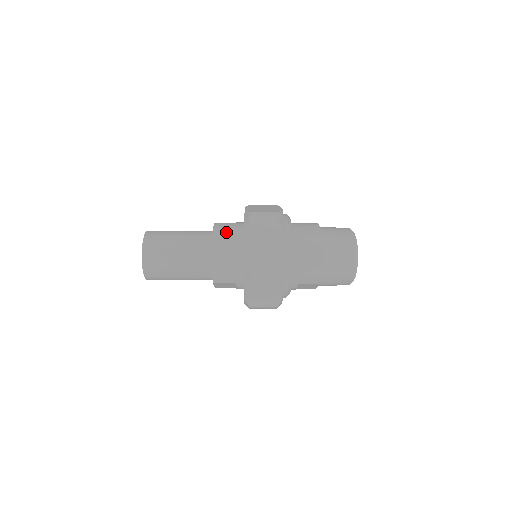
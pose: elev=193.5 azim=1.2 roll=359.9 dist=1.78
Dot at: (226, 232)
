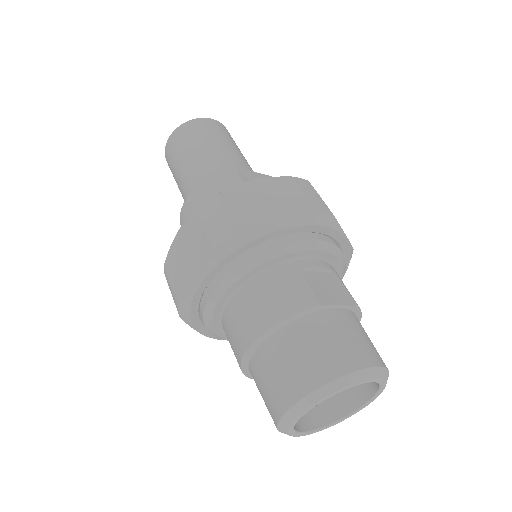
Dot at: (209, 194)
